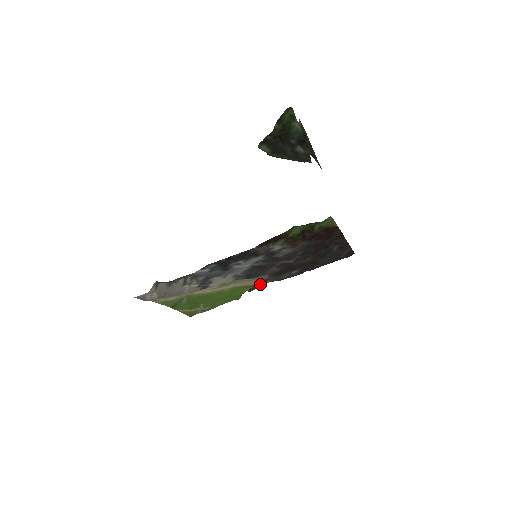
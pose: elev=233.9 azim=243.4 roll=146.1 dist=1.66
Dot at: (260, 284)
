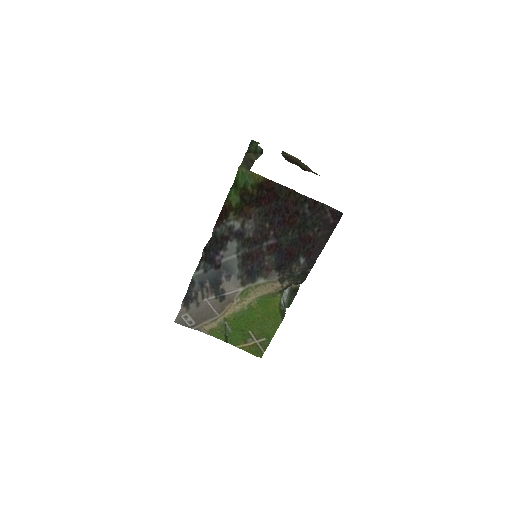
Dot at: (292, 294)
